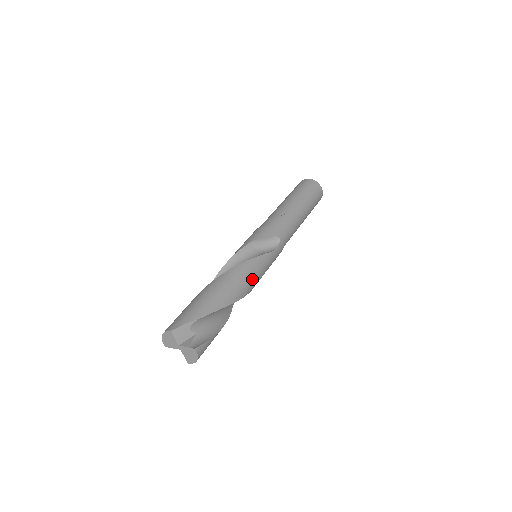
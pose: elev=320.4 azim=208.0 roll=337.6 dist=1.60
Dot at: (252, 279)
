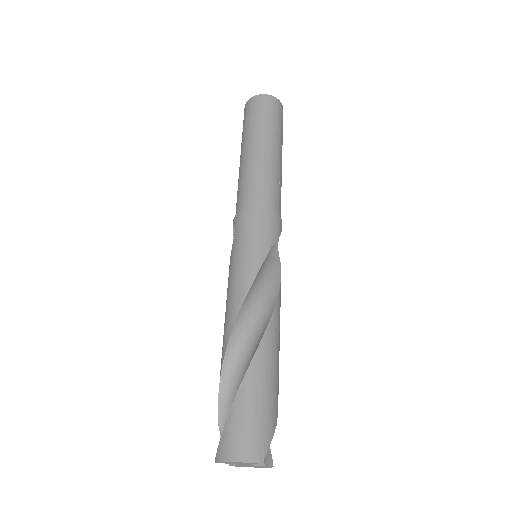
Dot at: occluded
